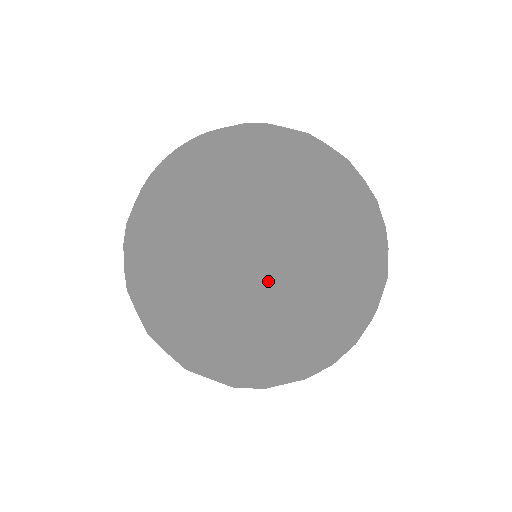
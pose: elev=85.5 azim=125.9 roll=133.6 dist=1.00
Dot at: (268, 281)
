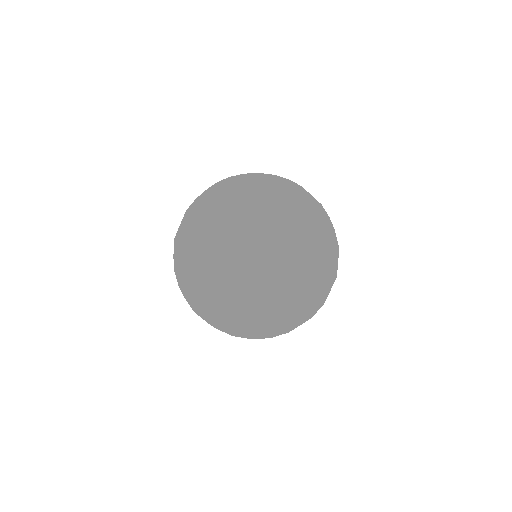
Dot at: (326, 223)
